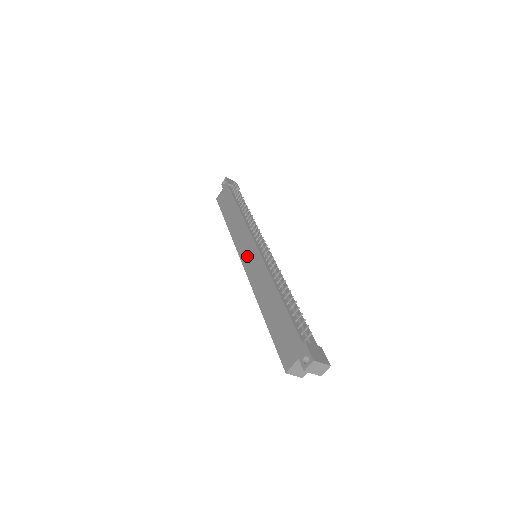
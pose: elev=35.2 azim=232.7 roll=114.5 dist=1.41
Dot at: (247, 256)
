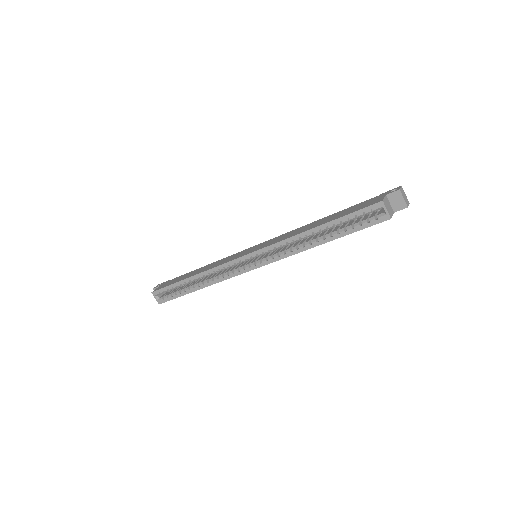
Dot at: (251, 250)
